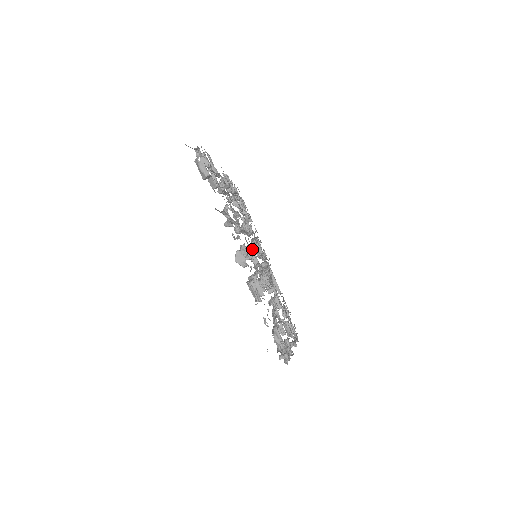
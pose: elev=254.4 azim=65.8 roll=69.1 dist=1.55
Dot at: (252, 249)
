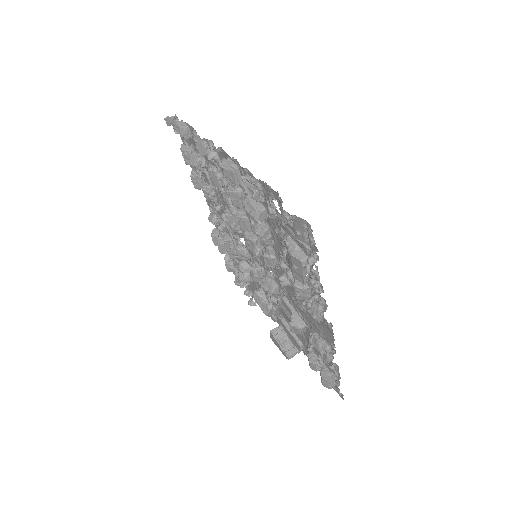
Dot at: occluded
